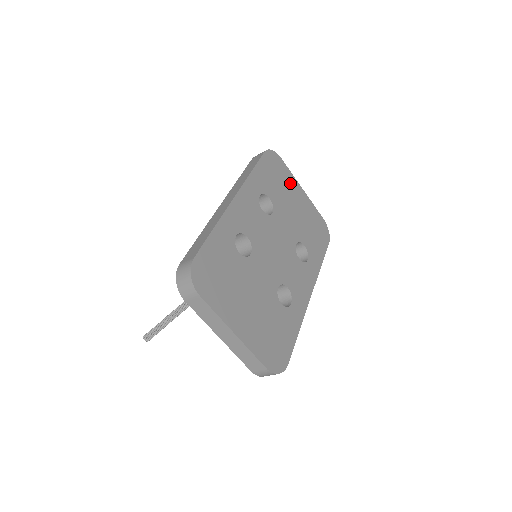
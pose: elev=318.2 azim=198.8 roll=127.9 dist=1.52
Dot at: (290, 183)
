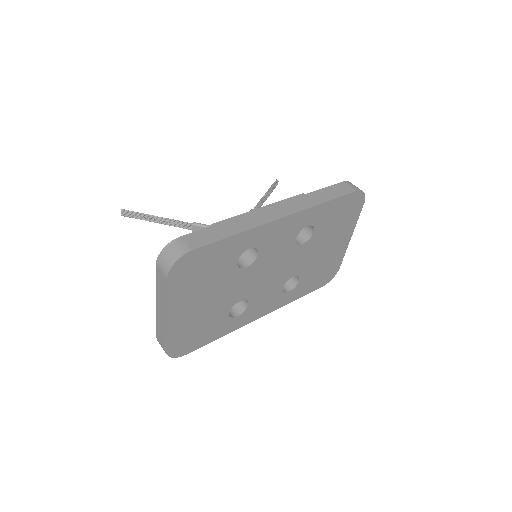
Dot at: (347, 227)
